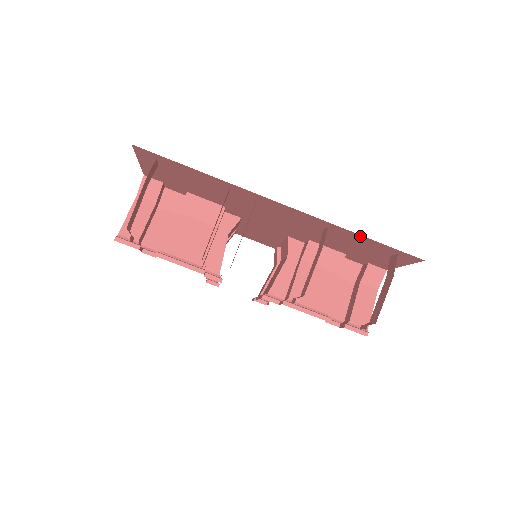
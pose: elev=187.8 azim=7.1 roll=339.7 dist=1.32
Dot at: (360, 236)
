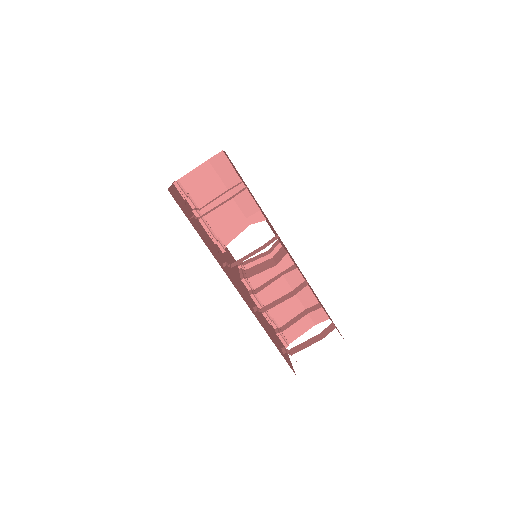
Dot at: occluded
